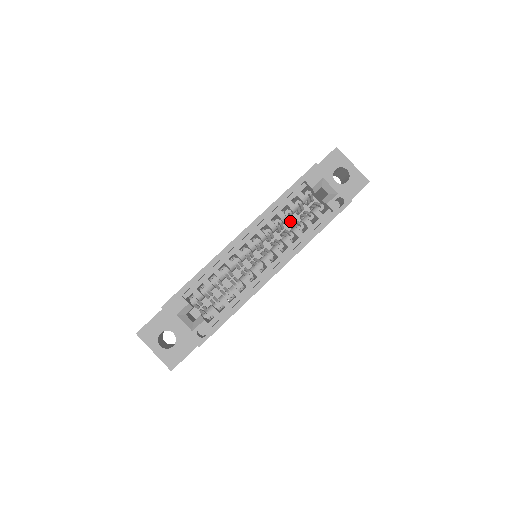
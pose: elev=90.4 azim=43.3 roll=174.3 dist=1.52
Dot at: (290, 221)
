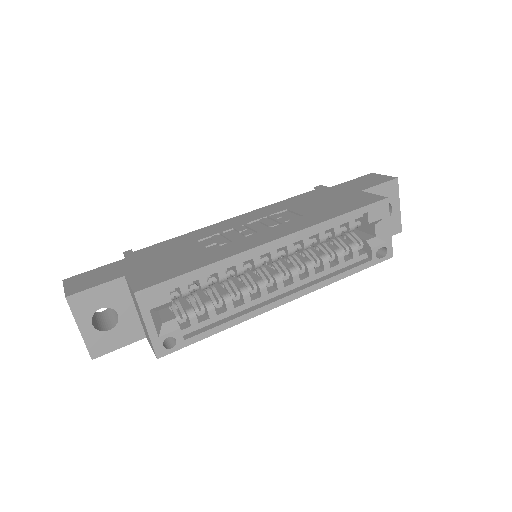
Dot at: occluded
